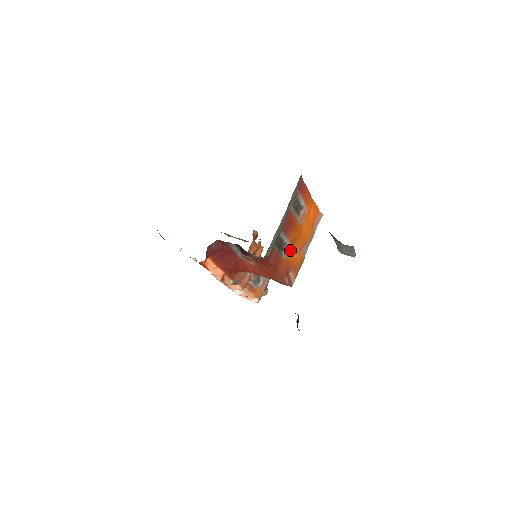
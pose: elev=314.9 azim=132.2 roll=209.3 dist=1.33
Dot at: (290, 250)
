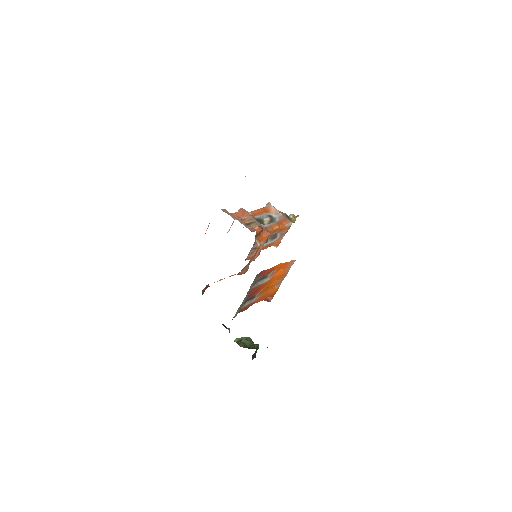
Dot at: (263, 292)
